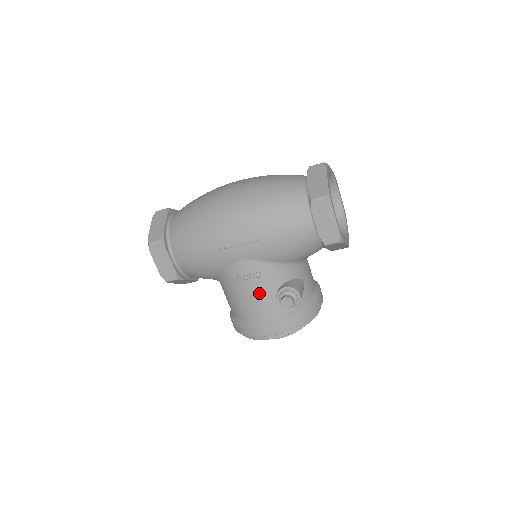
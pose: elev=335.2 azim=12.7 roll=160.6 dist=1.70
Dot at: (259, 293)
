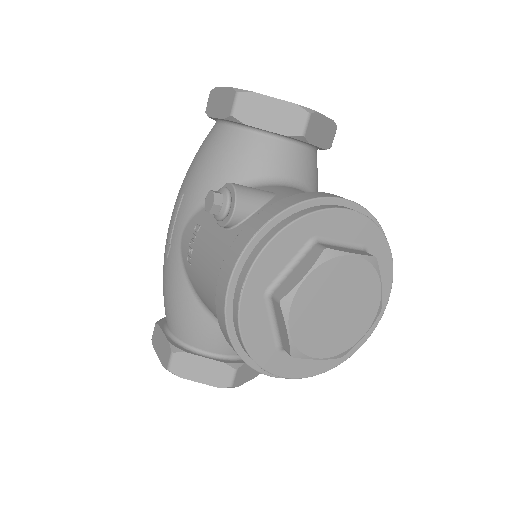
Dot at: (205, 246)
